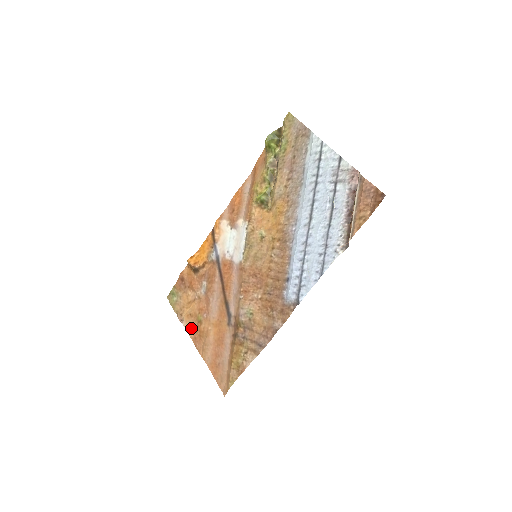
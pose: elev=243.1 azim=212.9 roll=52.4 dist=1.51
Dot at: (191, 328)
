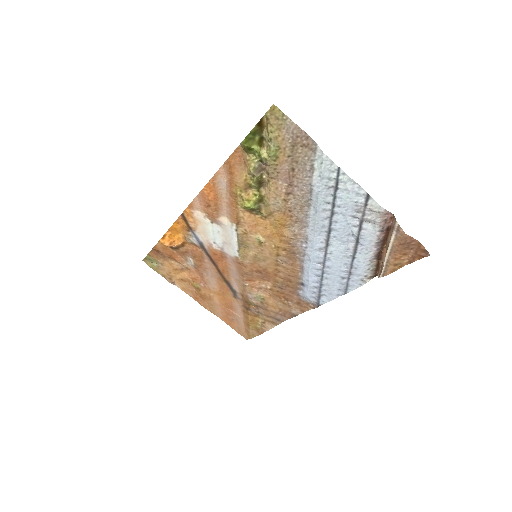
Dot at: (188, 290)
